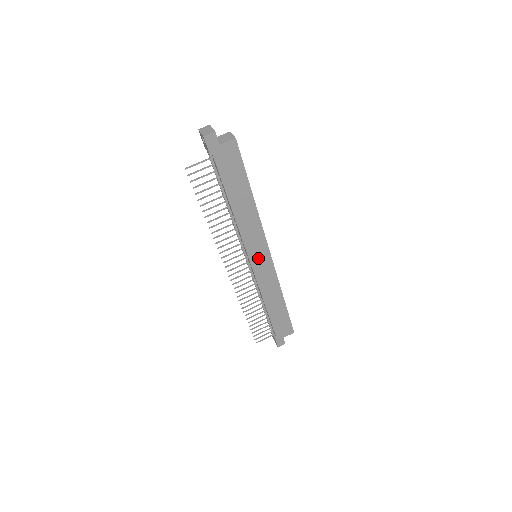
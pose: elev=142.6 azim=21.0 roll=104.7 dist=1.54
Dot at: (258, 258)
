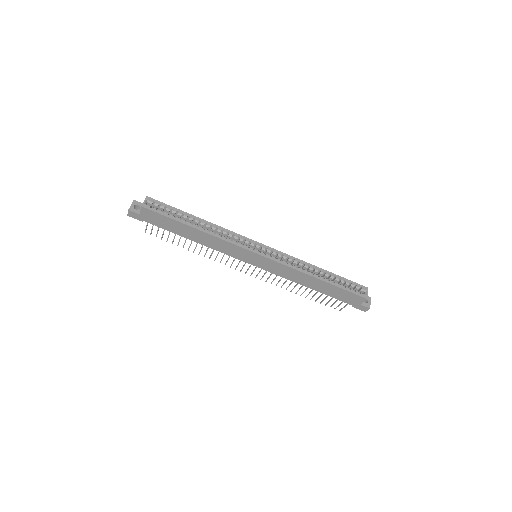
Dot at: (253, 260)
